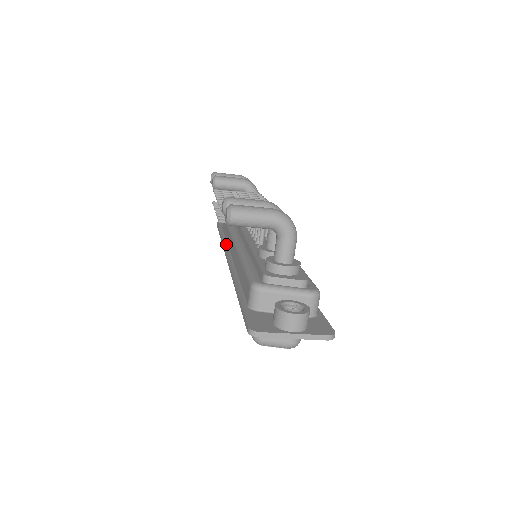
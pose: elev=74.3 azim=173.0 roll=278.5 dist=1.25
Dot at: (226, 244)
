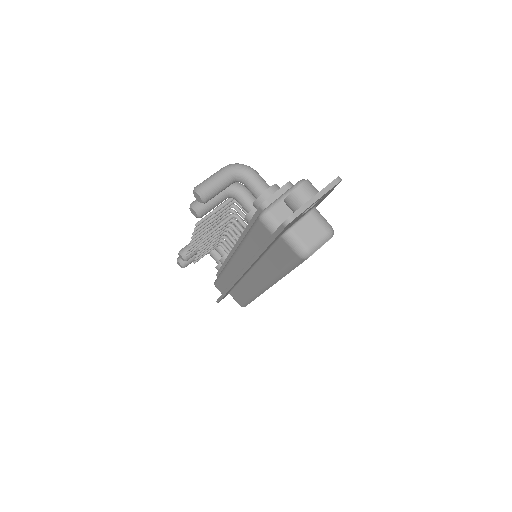
Dot at: occluded
